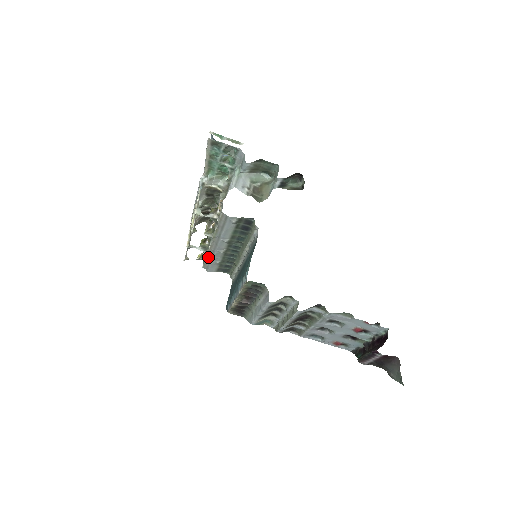
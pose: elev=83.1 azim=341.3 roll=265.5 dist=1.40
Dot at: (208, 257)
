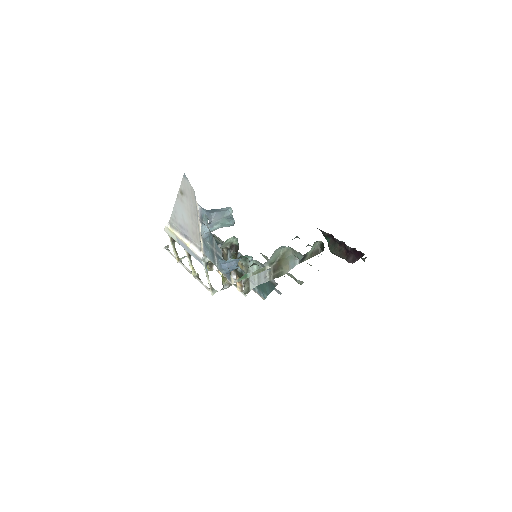
Dot at: occluded
